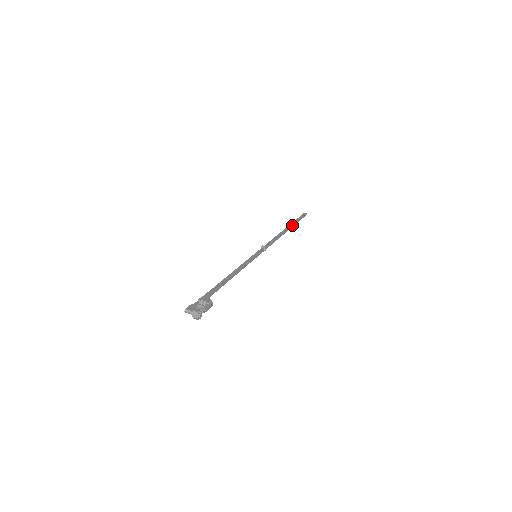
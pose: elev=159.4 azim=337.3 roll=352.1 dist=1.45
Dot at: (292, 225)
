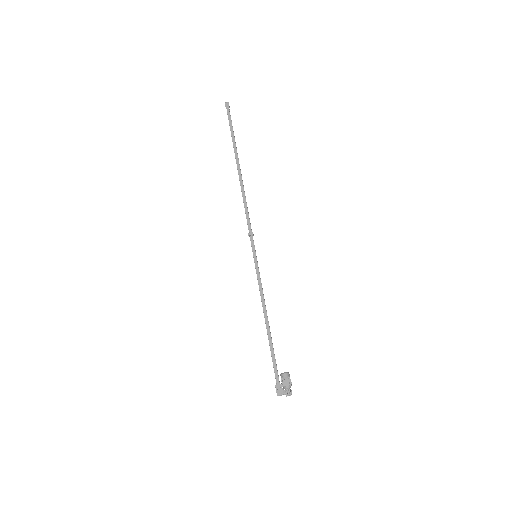
Dot at: (236, 151)
